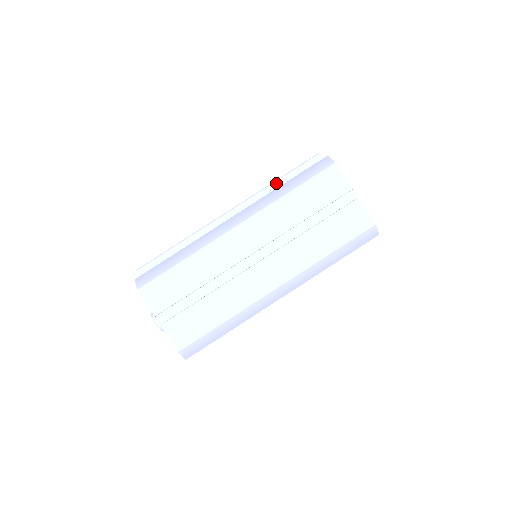
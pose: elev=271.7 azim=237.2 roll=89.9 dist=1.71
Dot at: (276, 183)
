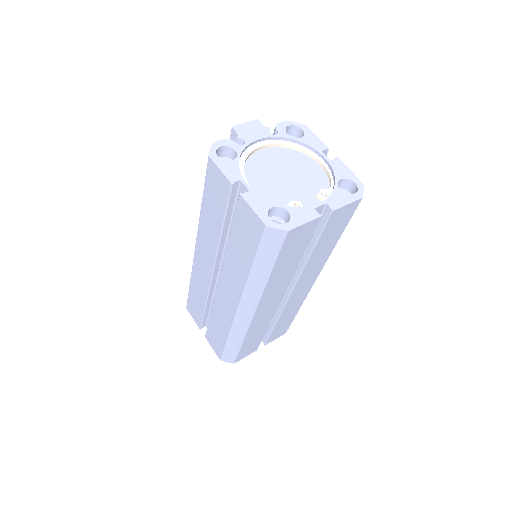
Dot at: occluded
